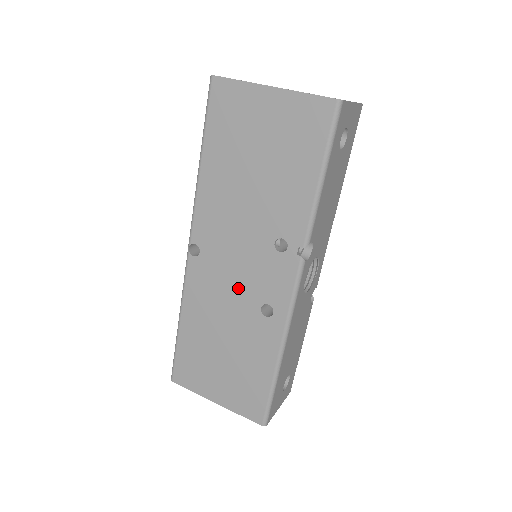
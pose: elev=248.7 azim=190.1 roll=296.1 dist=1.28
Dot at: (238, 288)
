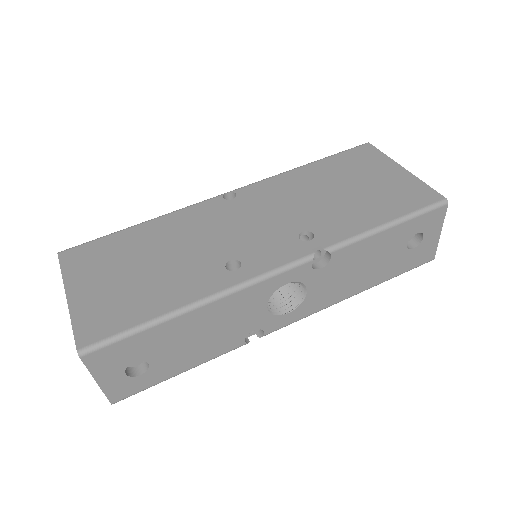
Dot at: (230, 236)
